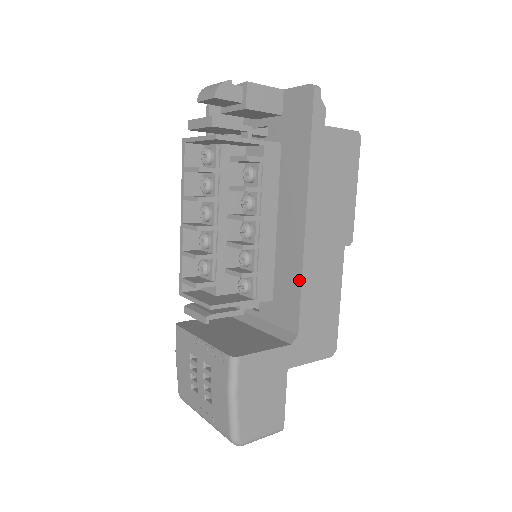
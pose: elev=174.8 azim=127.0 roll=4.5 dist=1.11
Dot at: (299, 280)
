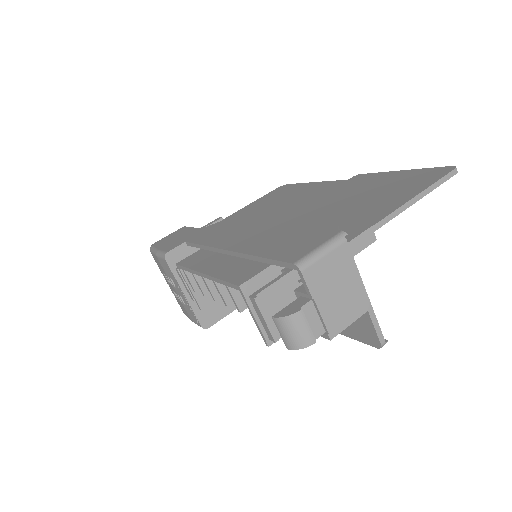
Dot at: occluded
